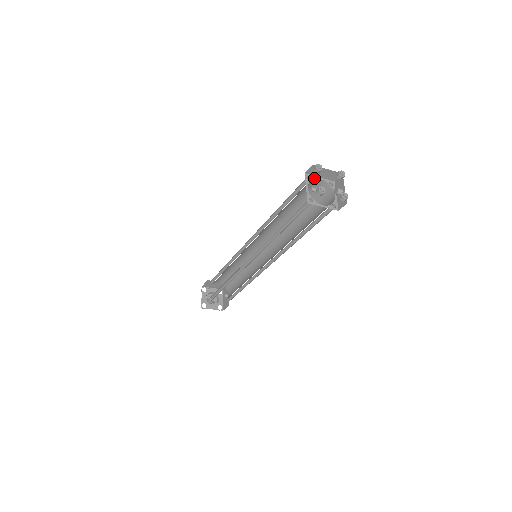
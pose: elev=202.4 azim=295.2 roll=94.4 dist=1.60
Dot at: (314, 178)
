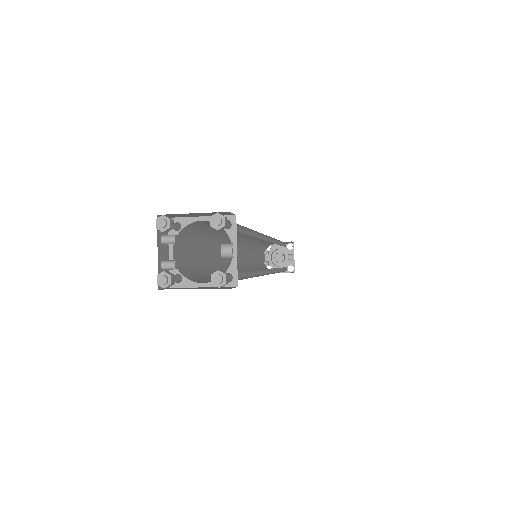
Dot at: (167, 240)
